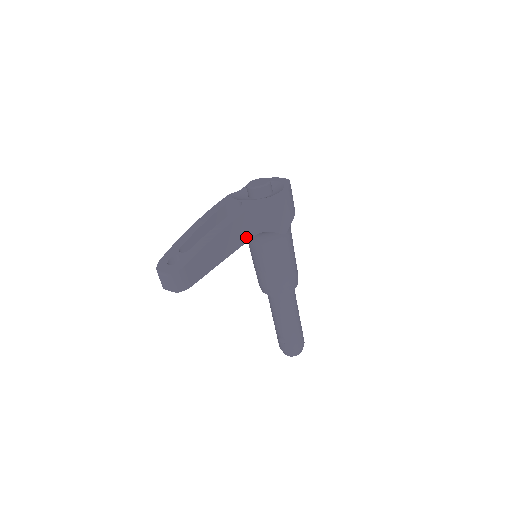
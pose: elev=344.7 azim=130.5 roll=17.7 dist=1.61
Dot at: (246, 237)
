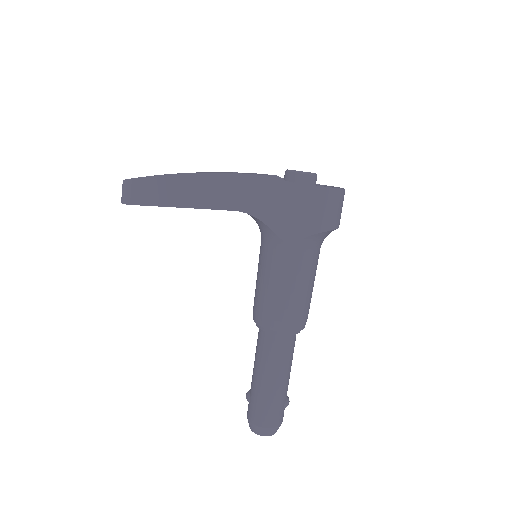
Dot at: (224, 204)
